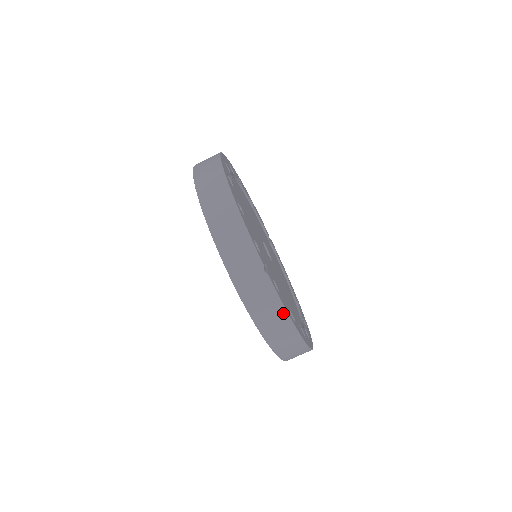
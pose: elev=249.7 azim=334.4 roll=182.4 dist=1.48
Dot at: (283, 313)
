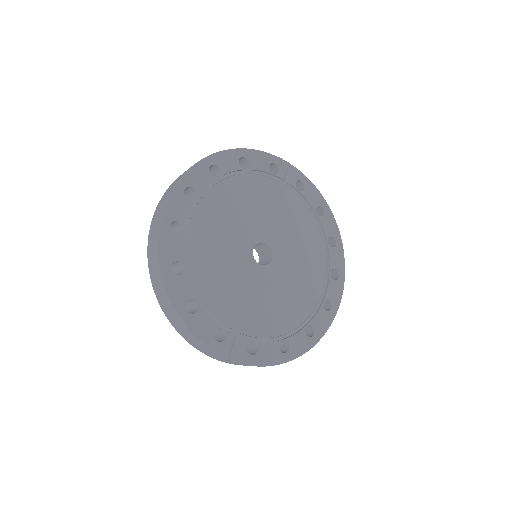
Dot at: (265, 366)
